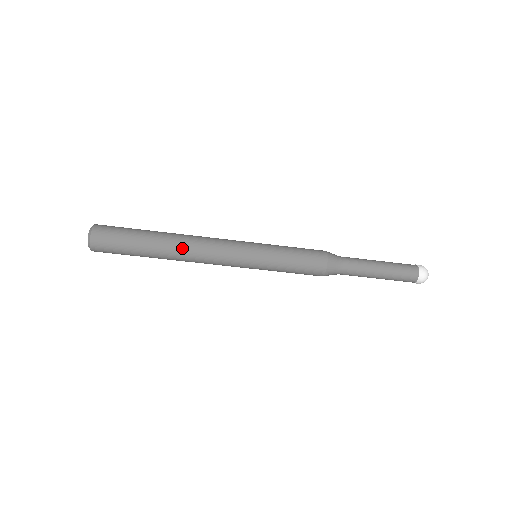
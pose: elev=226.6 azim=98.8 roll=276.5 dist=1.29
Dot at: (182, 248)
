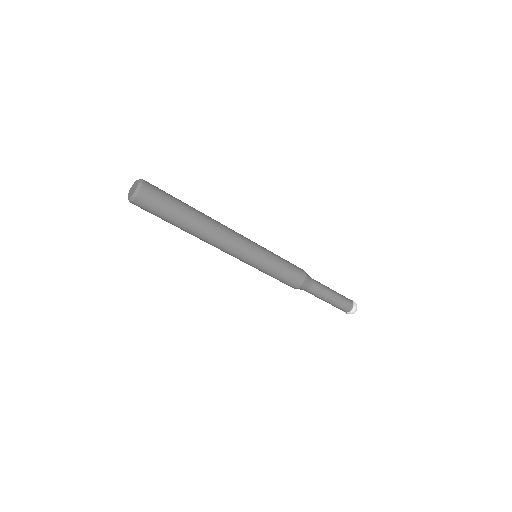
Dot at: (213, 222)
